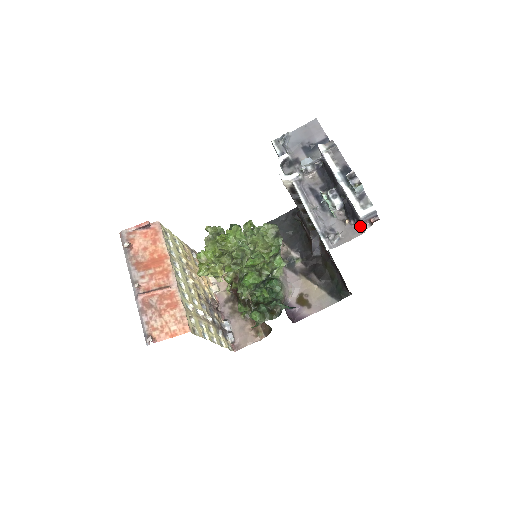
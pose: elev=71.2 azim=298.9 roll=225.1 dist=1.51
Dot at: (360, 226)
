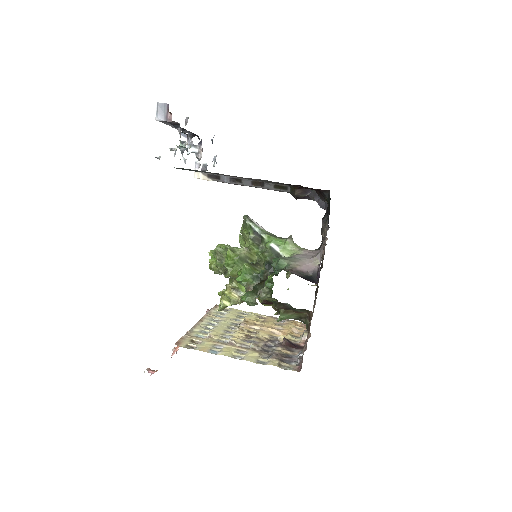
Dot at: occluded
